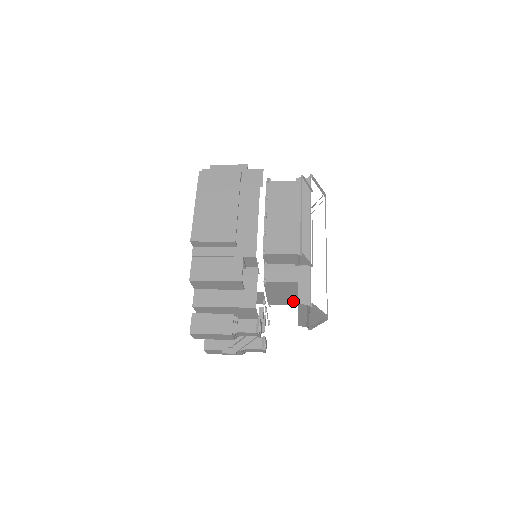
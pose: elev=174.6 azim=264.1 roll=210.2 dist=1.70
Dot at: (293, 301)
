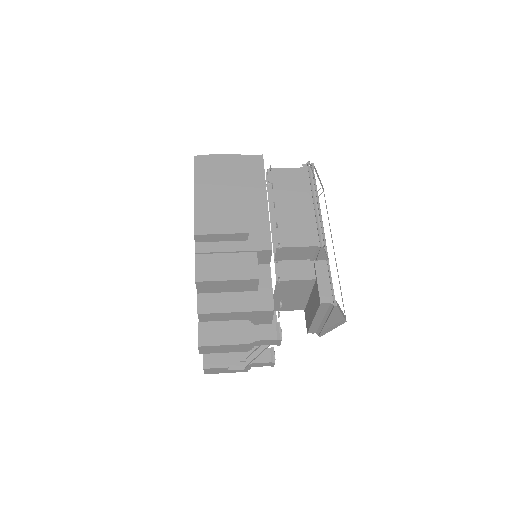
Dot at: (300, 305)
